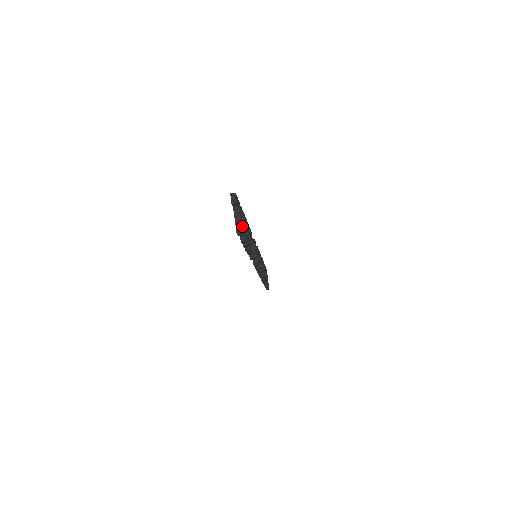
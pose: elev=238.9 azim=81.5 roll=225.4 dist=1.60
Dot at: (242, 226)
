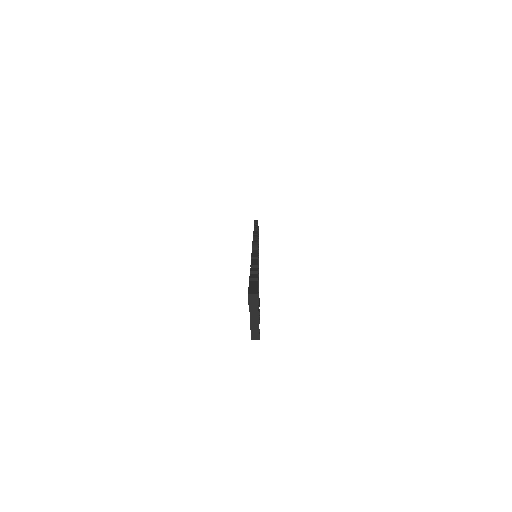
Dot at: occluded
